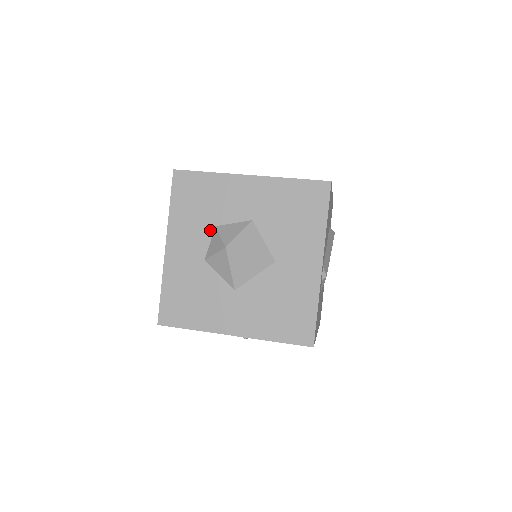
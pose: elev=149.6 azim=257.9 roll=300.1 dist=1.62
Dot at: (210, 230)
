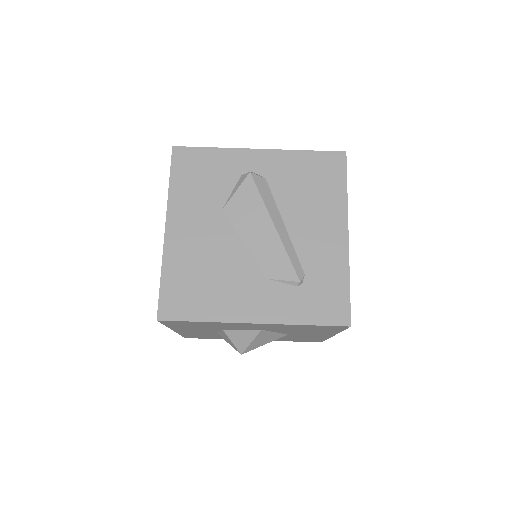
Dot at: (217, 330)
